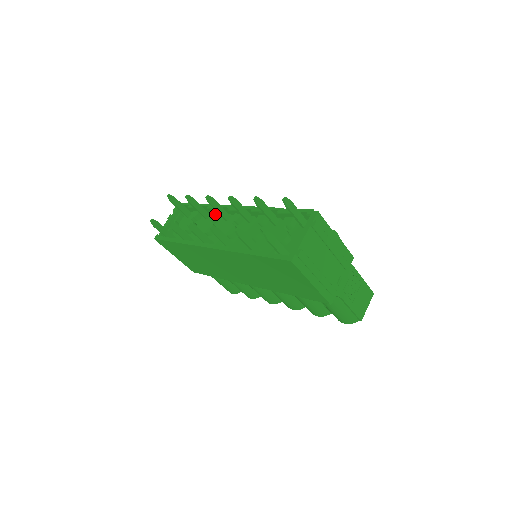
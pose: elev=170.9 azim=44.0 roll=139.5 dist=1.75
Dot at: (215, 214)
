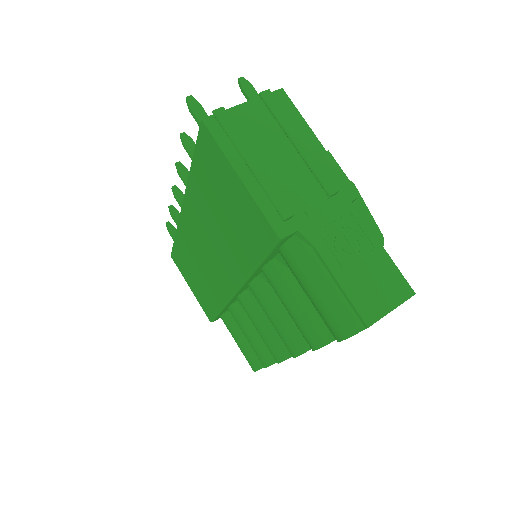
Dot at: occluded
